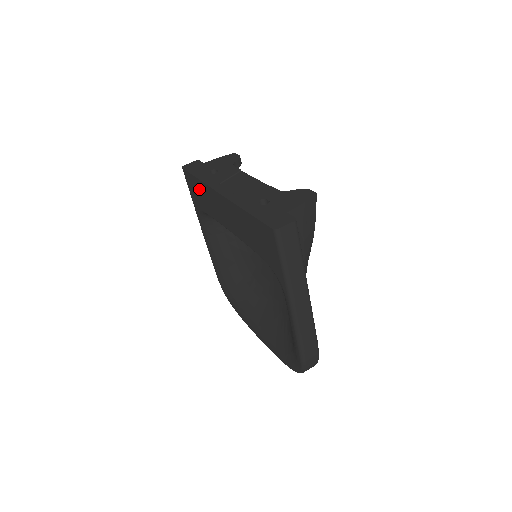
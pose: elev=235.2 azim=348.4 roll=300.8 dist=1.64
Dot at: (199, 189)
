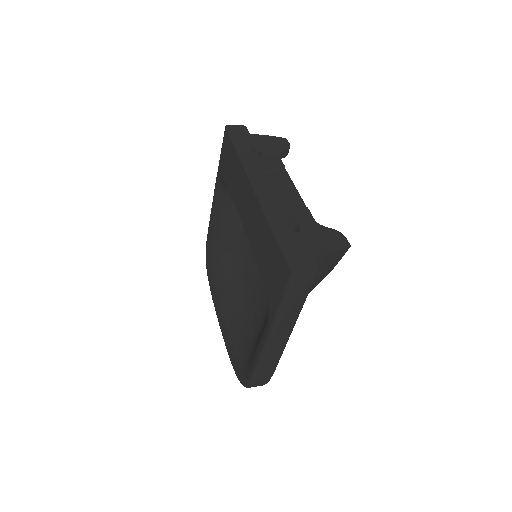
Dot at: (232, 162)
